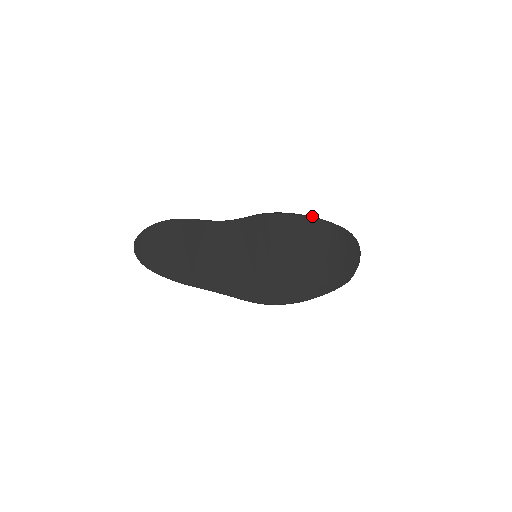
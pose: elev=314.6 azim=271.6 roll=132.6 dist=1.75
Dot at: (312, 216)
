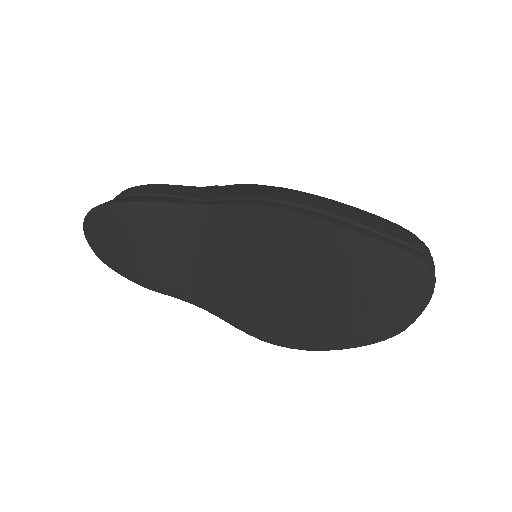
Dot at: (339, 213)
